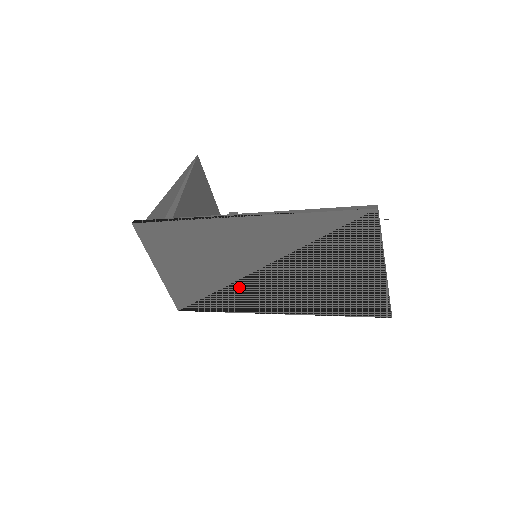
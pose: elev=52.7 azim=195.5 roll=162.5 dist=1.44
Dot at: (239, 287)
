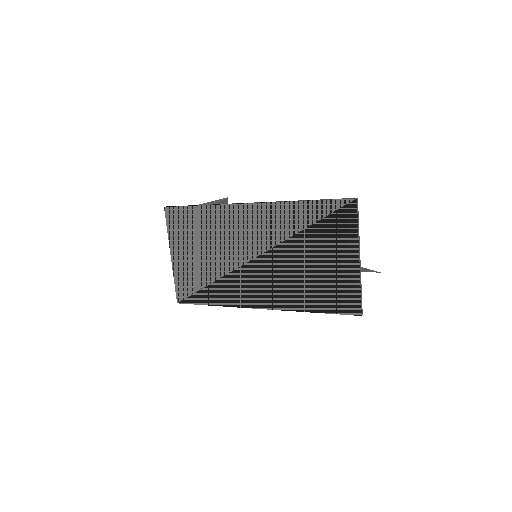
Dot at: (236, 277)
